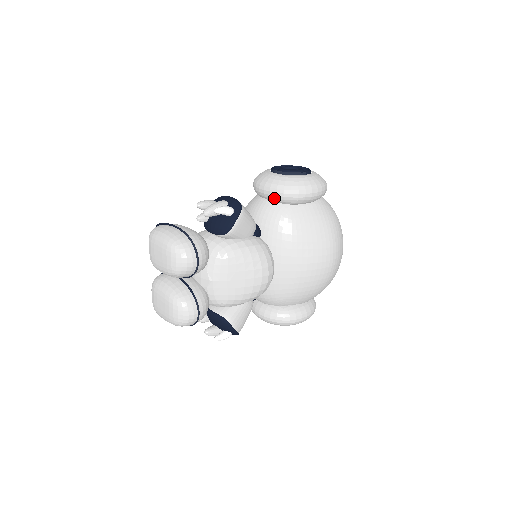
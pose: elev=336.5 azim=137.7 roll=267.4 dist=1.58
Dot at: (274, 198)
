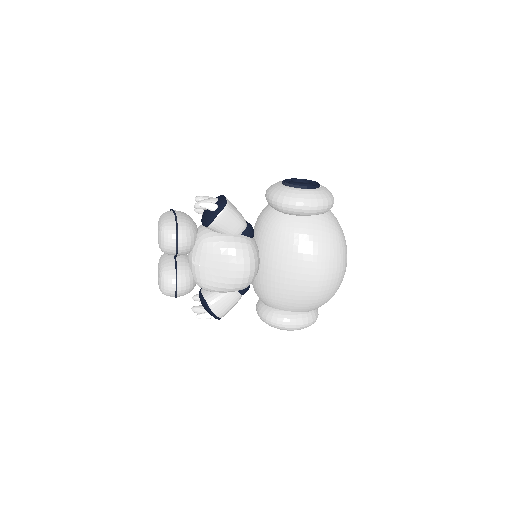
Dot at: (272, 205)
